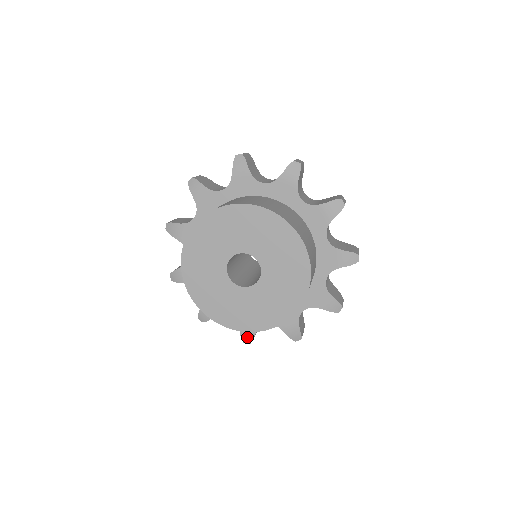
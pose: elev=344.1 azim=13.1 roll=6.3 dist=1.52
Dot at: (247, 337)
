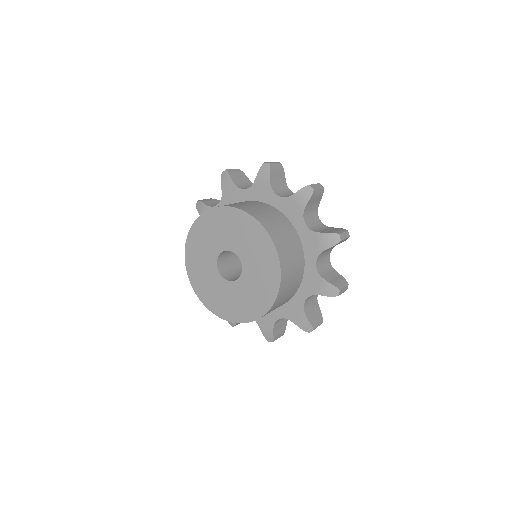
Dot at: occluded
